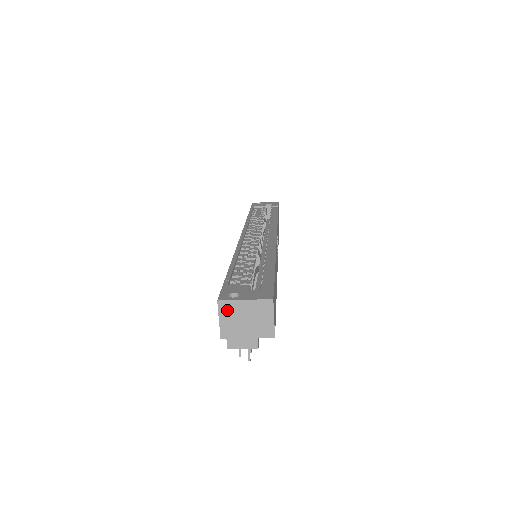
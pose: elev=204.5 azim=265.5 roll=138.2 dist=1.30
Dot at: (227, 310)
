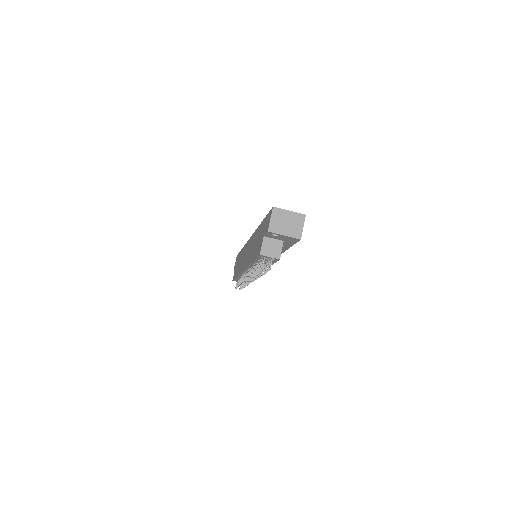
Dot at: (277, 214)
